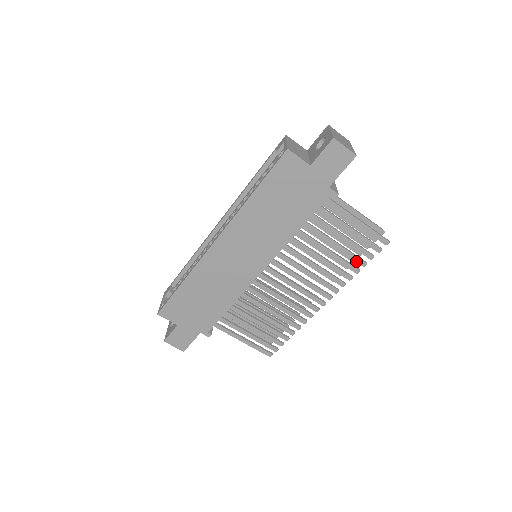
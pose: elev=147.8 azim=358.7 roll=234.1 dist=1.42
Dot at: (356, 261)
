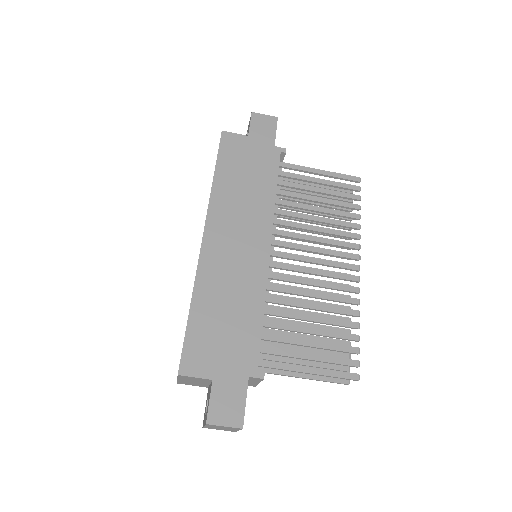
Dot at: (349, 207)
